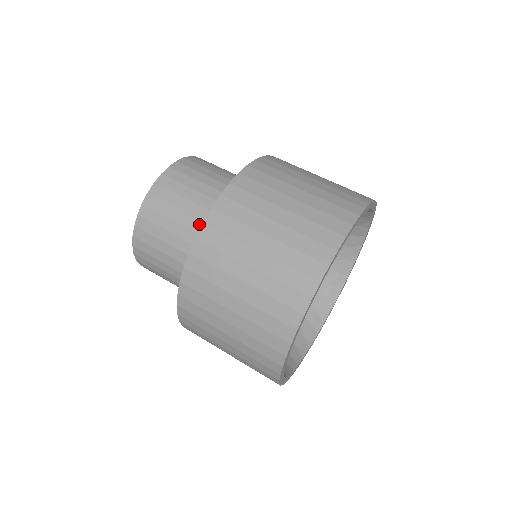
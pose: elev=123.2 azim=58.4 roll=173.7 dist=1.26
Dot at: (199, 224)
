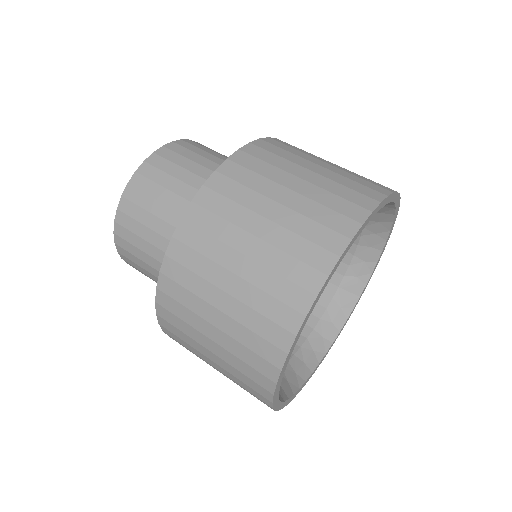
Dot at: occluded
